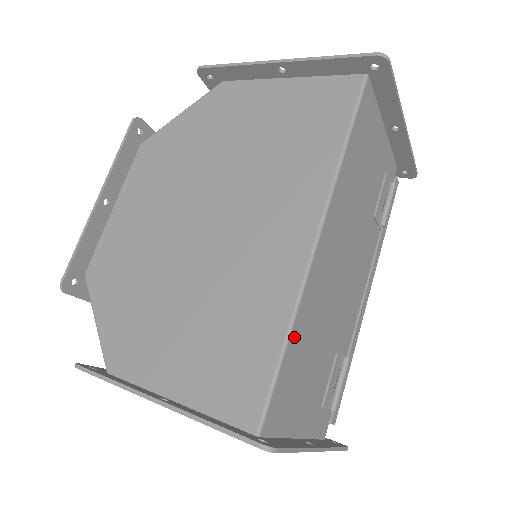
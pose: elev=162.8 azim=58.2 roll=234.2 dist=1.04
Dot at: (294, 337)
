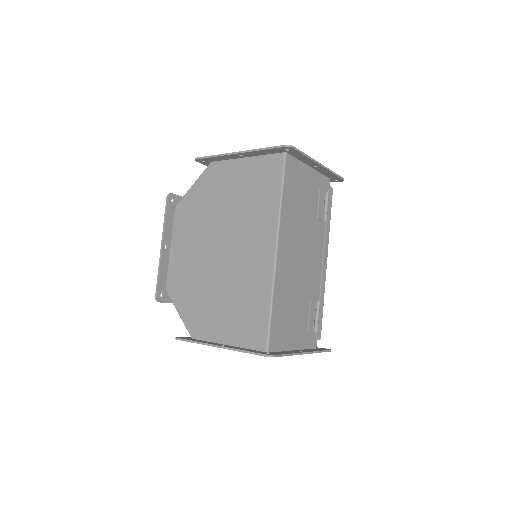
Dot at: (275, 303)
